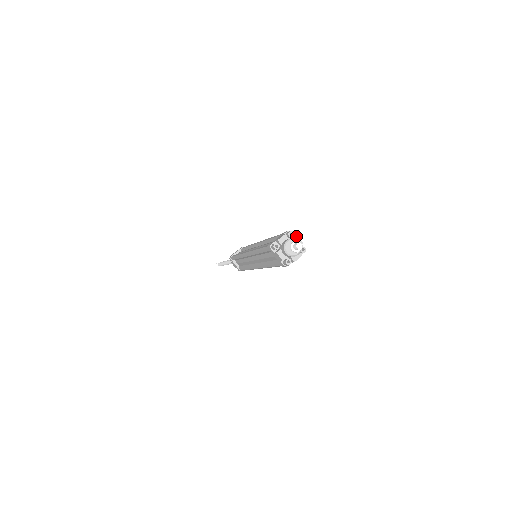
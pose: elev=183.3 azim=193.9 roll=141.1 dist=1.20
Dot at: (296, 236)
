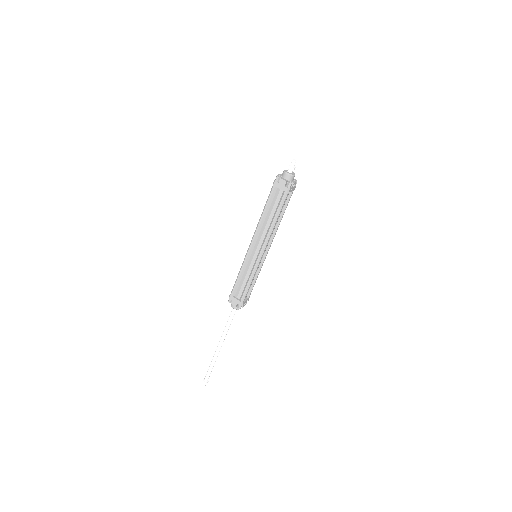
Dot at: occluded
